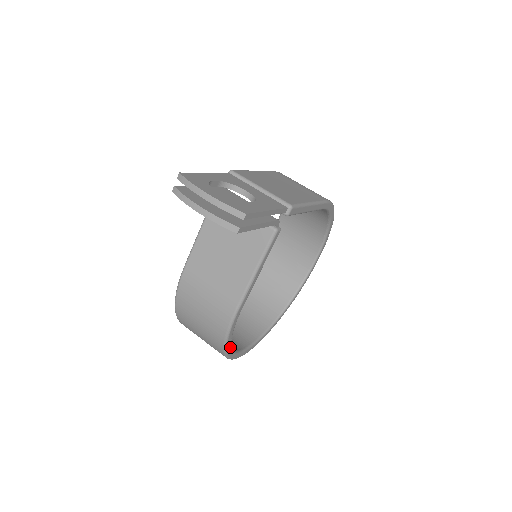
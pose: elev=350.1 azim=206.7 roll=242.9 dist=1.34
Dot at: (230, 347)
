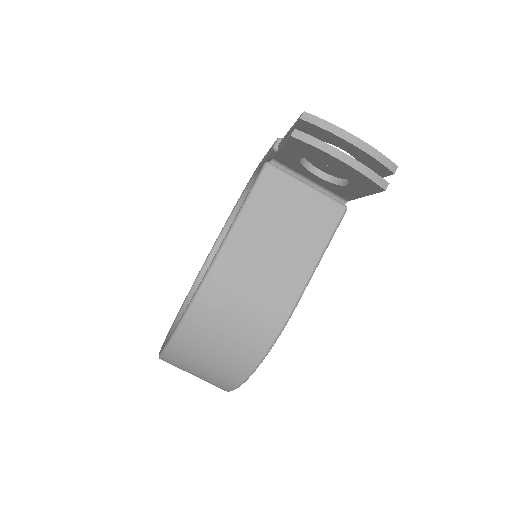
Dot at: occluded
